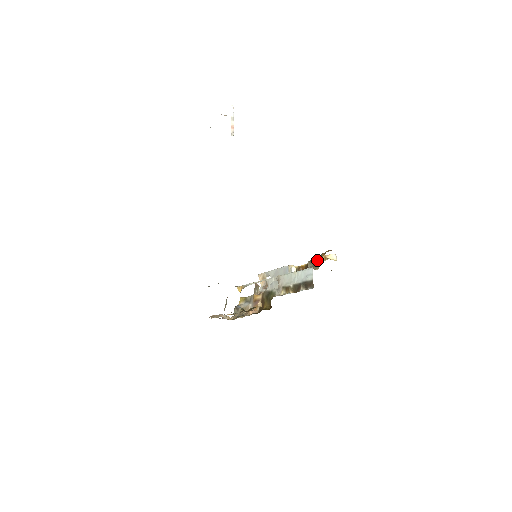
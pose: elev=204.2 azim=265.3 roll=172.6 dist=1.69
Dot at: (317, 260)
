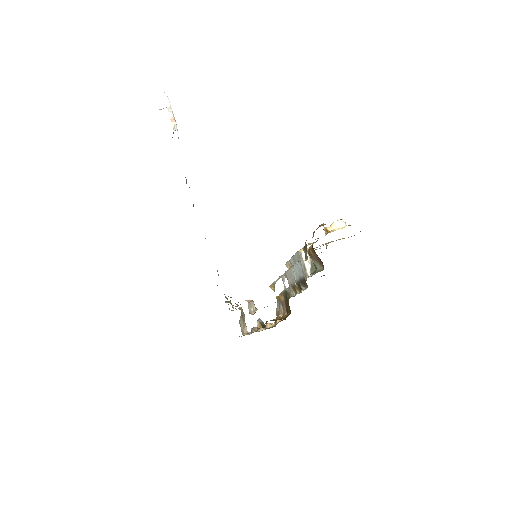
Dot at: occluded
